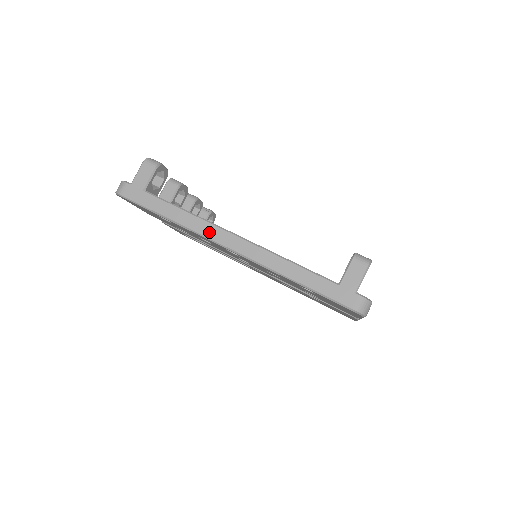
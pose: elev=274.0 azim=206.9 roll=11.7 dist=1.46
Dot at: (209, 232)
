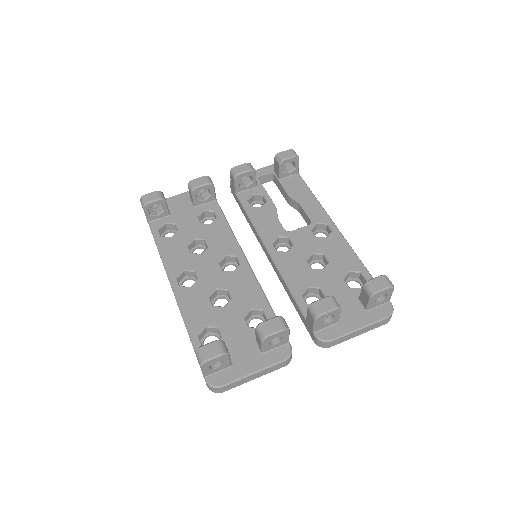
Dot at: occluded
